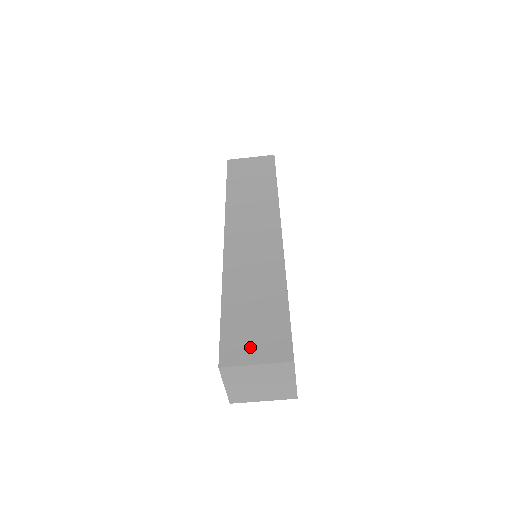
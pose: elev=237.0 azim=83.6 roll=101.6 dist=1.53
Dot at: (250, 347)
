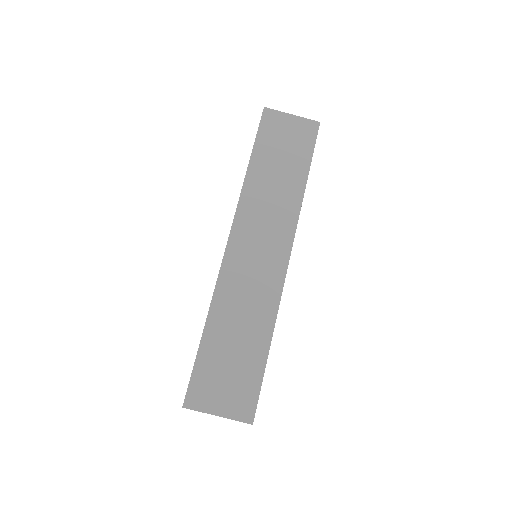
Dot at: (217, 394)
